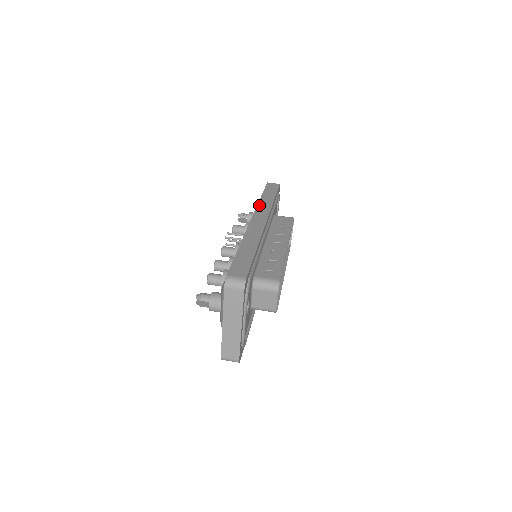
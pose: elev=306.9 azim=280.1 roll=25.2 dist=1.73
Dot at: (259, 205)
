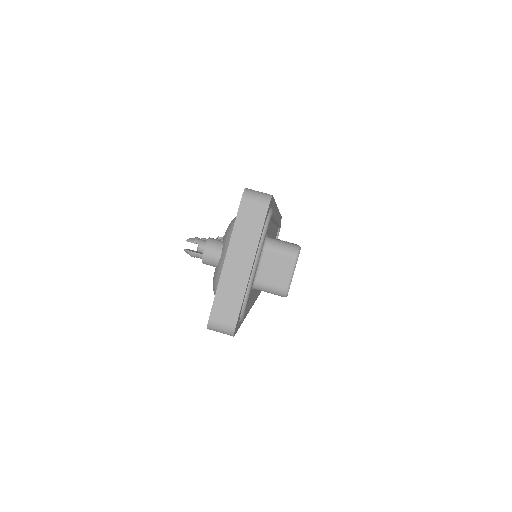
Dot at: occluded
